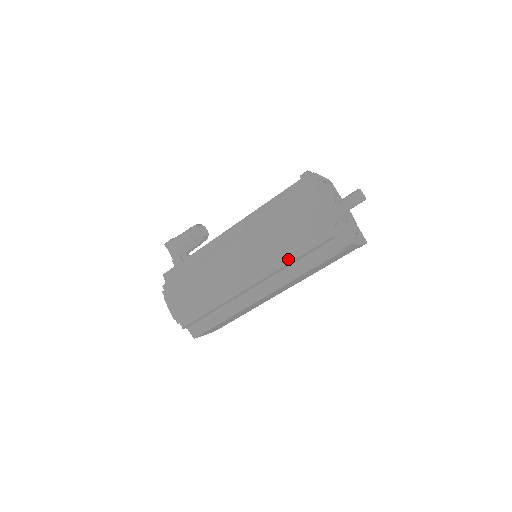
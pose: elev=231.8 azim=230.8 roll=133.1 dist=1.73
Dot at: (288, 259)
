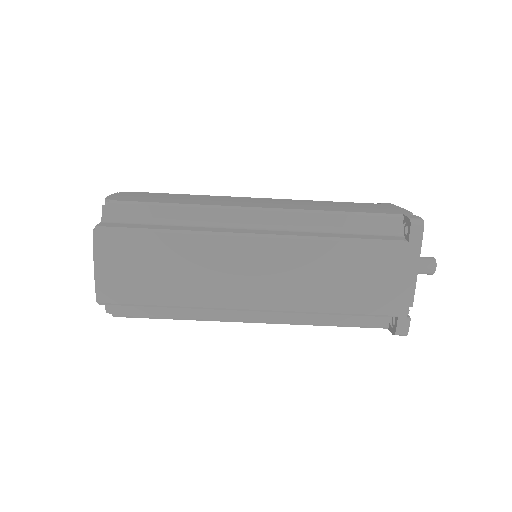
Dot at: (328, 210)
